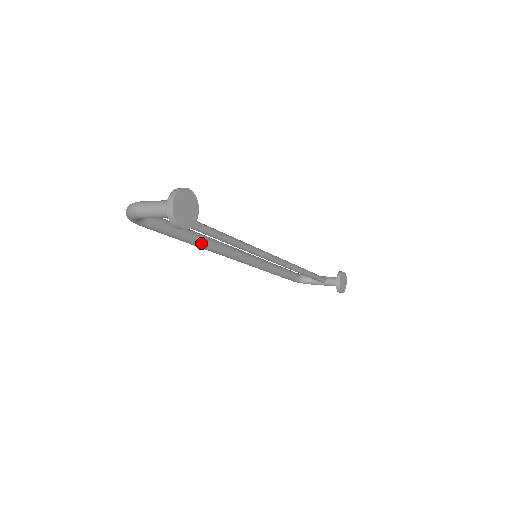
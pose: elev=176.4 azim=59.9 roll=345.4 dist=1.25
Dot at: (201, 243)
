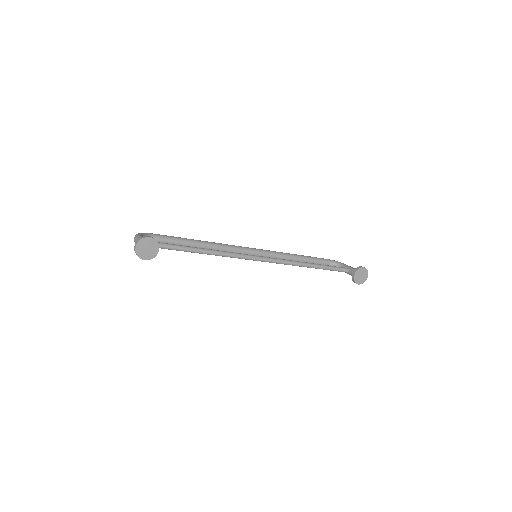
Dot at: (204, 248)
